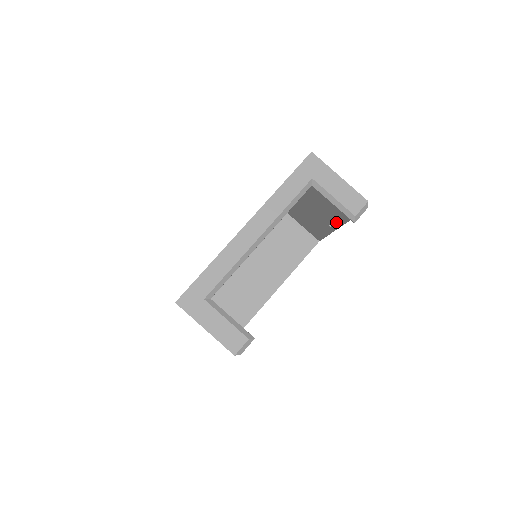
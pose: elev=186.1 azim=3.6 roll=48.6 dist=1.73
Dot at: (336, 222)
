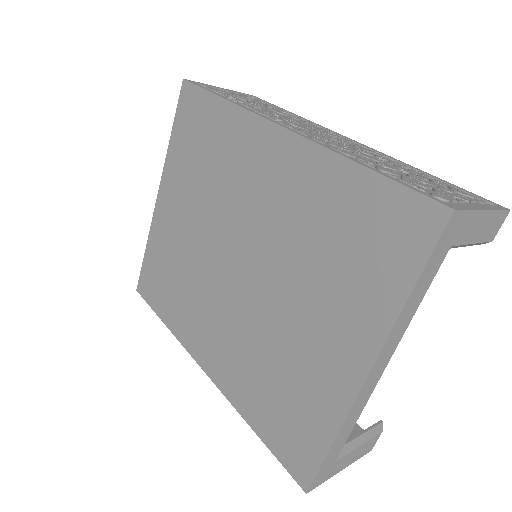
Dot at: occluded
